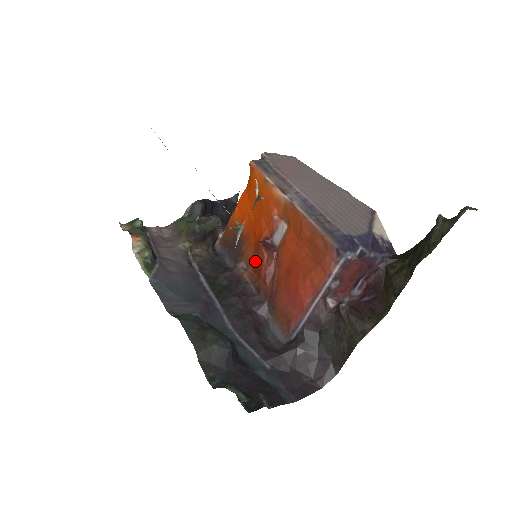
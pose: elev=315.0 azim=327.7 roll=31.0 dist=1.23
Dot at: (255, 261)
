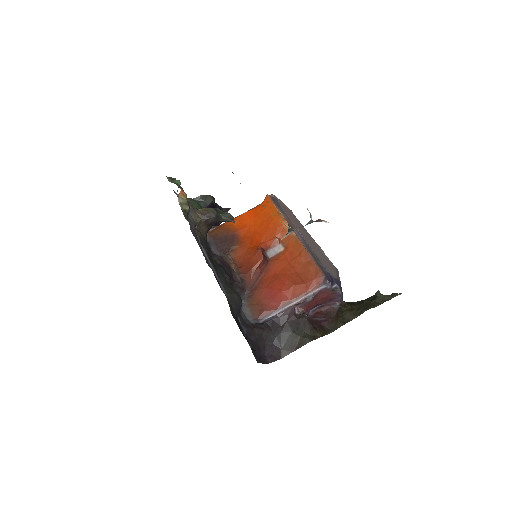
Dot at: (245, 260)
